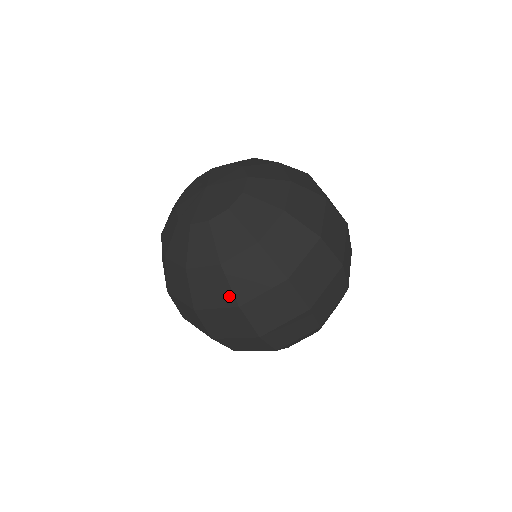
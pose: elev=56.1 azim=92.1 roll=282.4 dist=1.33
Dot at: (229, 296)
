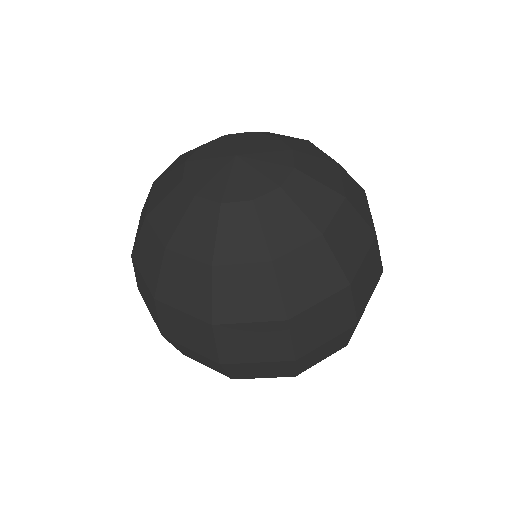
Dot at: (275, 305)
